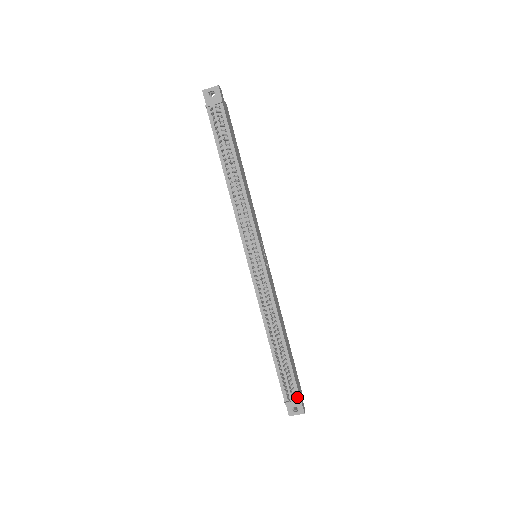
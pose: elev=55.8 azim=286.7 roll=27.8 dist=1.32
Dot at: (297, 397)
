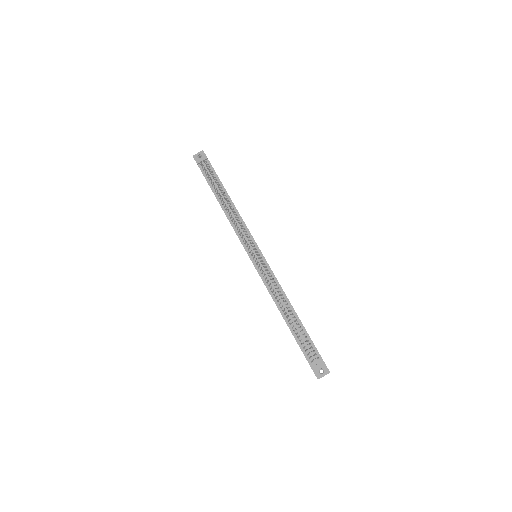
Dot at: (319, 358)
